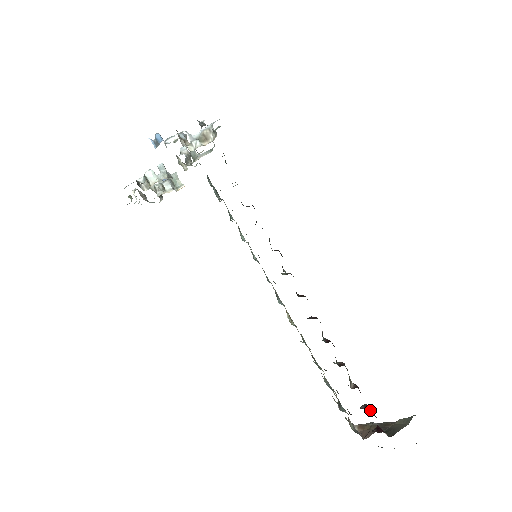
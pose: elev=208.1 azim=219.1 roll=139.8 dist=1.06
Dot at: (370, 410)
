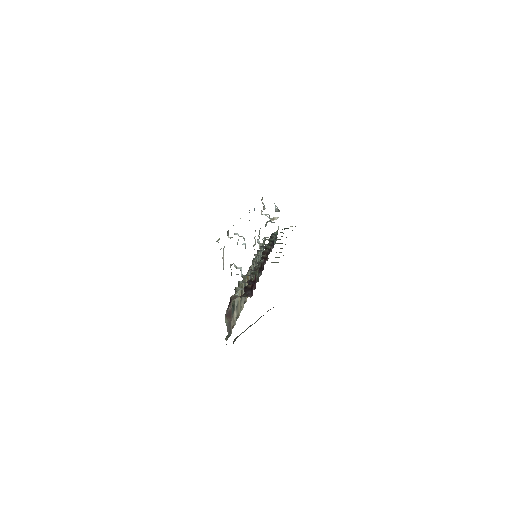
Dot at: occluded
